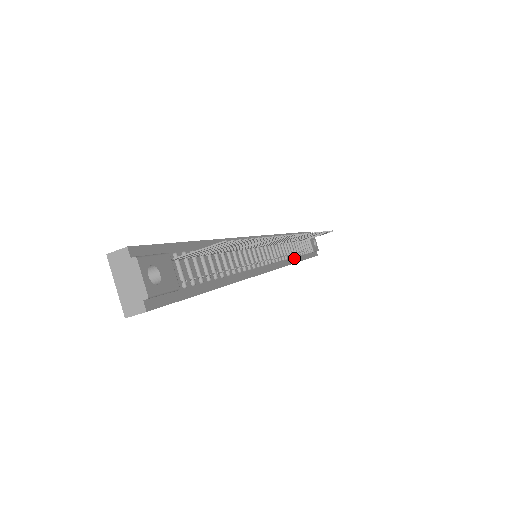
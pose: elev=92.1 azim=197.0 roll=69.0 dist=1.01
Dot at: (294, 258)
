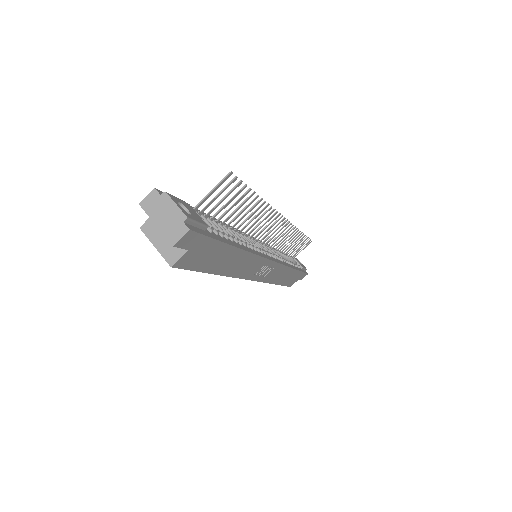
Dot at: (289, 265)
